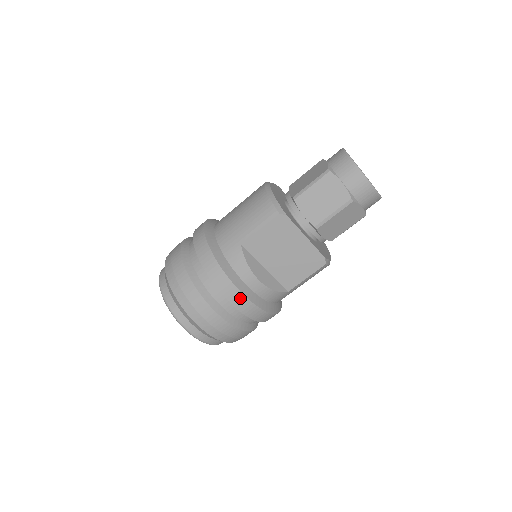
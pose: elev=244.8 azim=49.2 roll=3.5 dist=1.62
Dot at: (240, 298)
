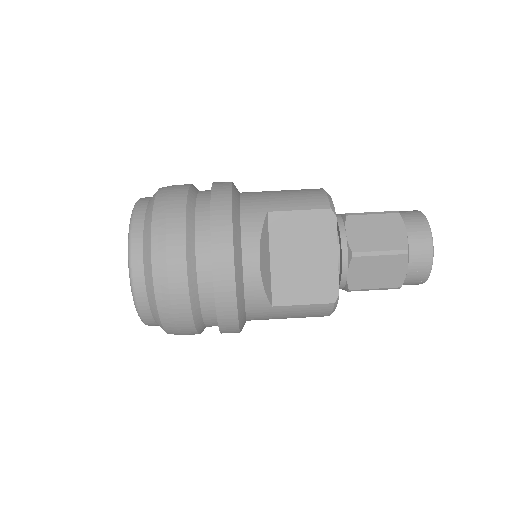
Dot at: (227, 261)
